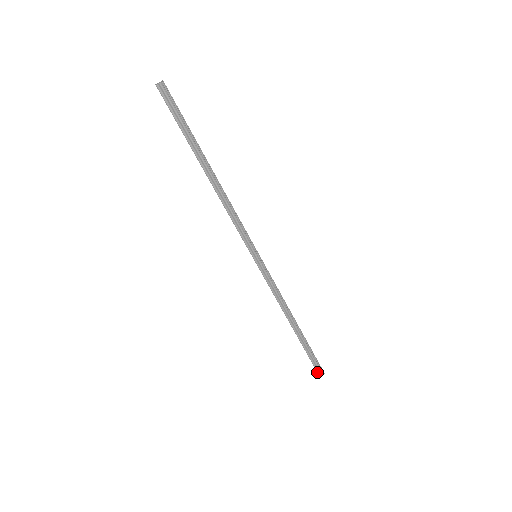
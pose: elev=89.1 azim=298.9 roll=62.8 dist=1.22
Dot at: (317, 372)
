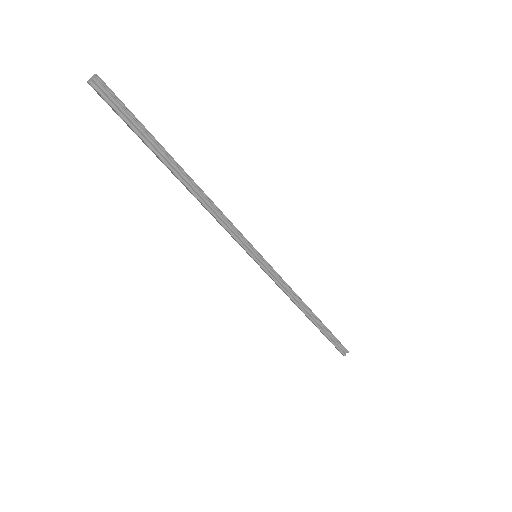
Dot at: (341, 353)
